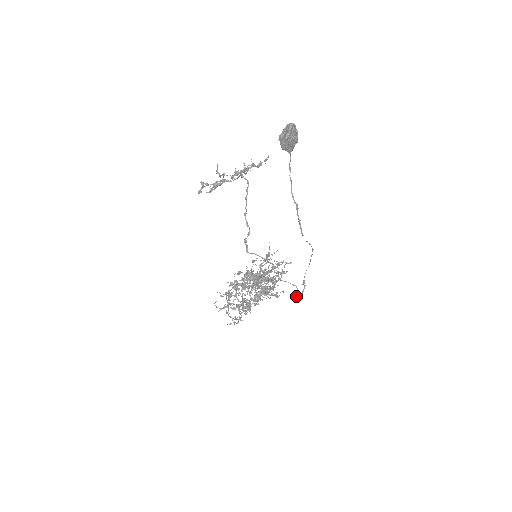
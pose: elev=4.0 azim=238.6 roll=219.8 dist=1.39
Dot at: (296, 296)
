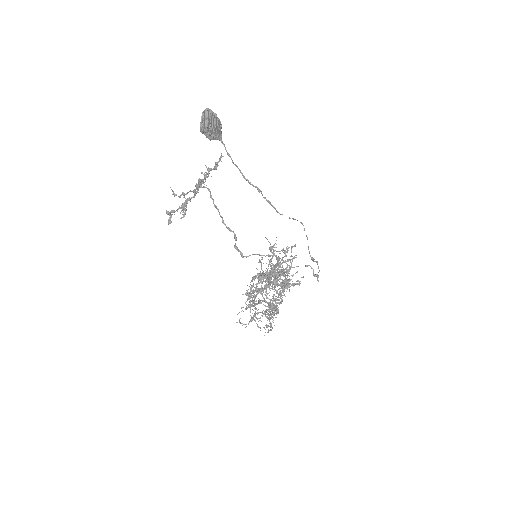
Dot at: (314, 276)
